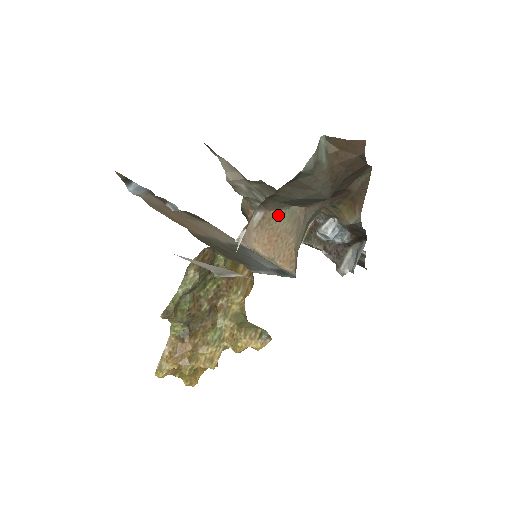
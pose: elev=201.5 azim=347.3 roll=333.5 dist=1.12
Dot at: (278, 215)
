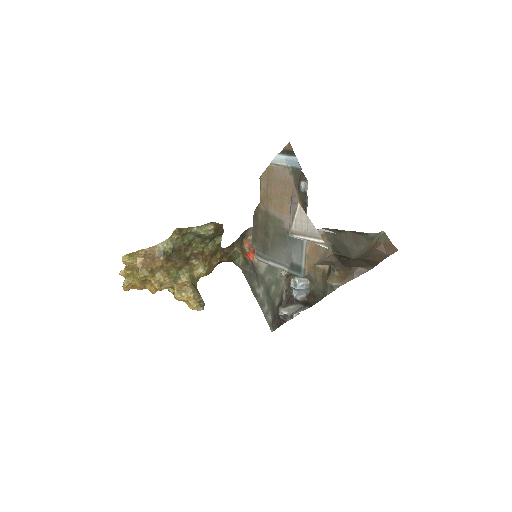
Dot at: (325, 242)
